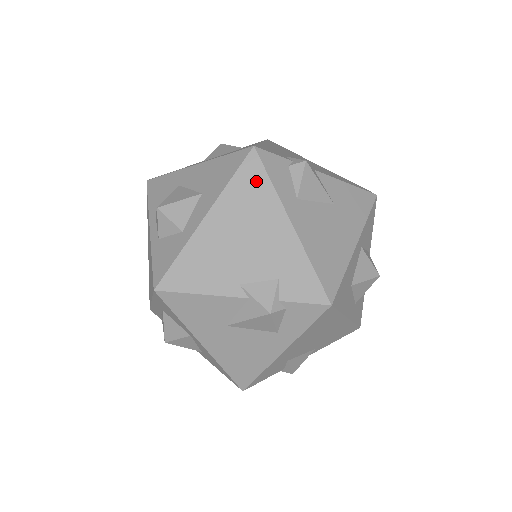
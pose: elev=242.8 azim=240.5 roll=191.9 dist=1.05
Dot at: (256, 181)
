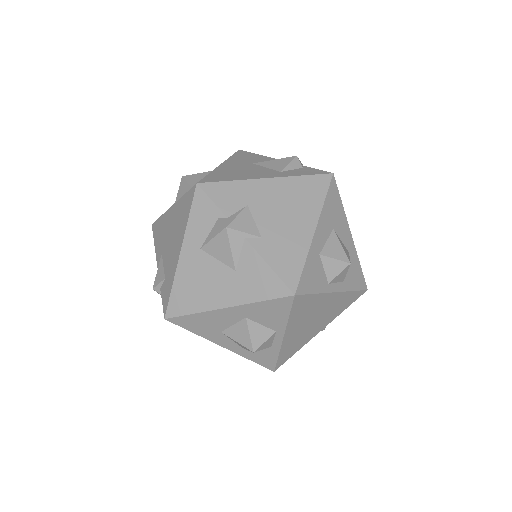
Dot at: occluded
